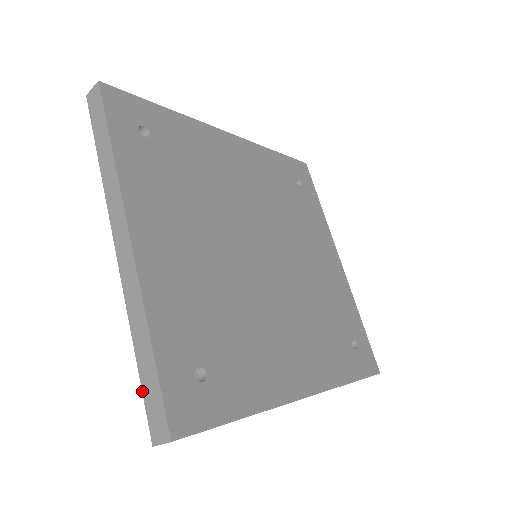
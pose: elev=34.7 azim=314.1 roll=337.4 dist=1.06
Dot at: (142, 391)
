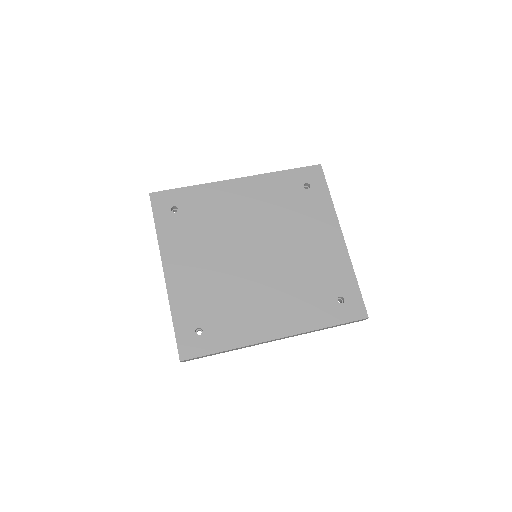
Dot at: occluded
